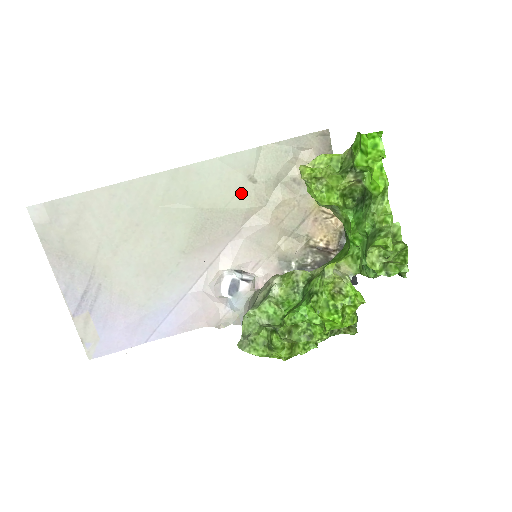
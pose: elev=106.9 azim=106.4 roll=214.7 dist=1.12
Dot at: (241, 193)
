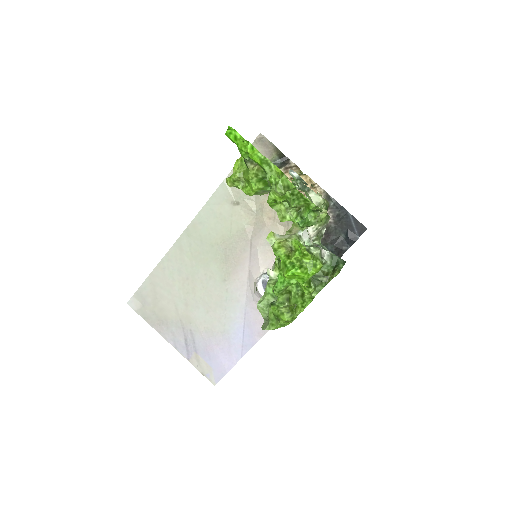
Dot at: (234, 217)
